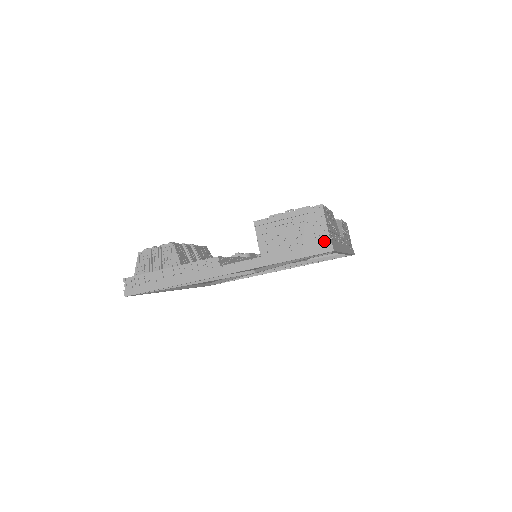
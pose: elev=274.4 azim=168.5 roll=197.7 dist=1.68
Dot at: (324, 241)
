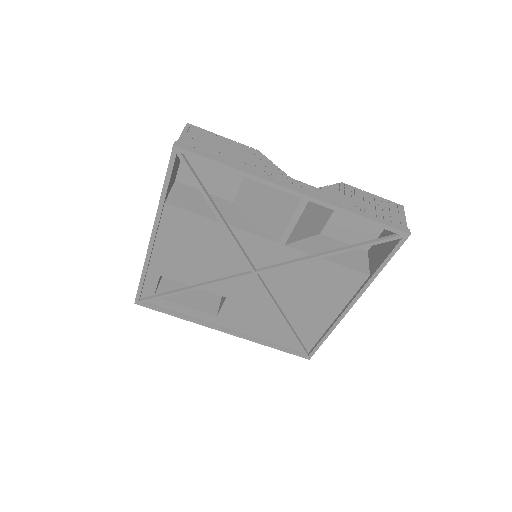
Dot at: occluded
